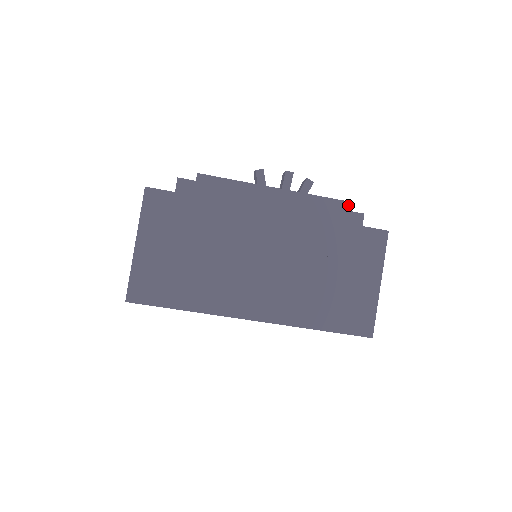
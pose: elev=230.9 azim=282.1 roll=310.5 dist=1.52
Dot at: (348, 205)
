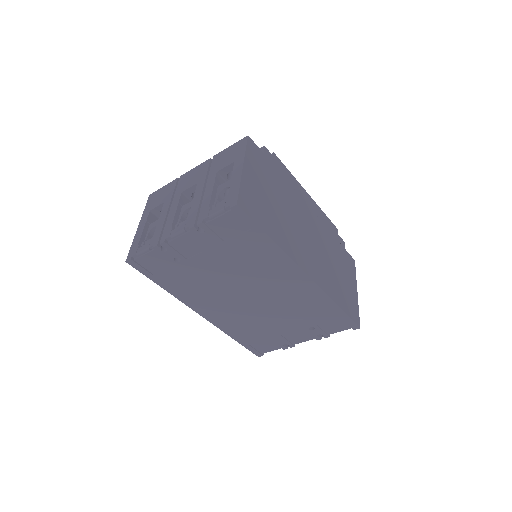
Dot at: occluded
